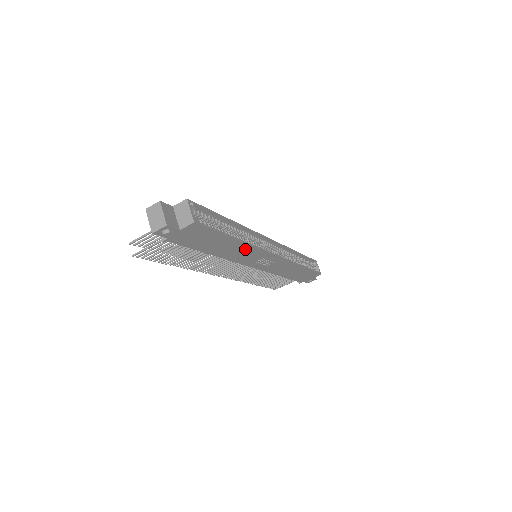
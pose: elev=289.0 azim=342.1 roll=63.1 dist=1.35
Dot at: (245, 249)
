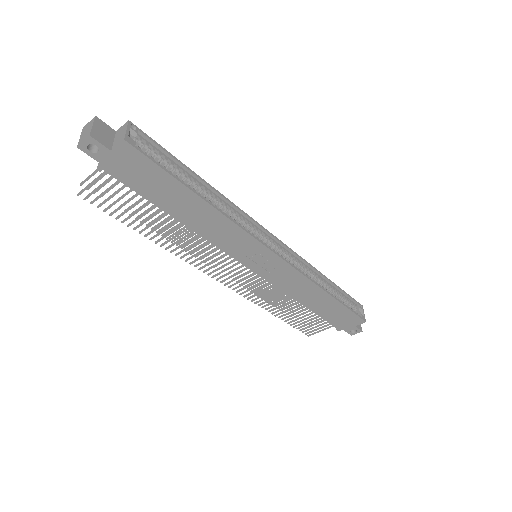
Dot at: (222, 223)
